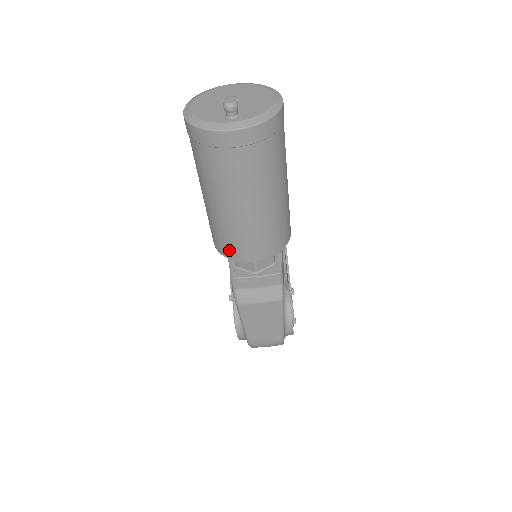
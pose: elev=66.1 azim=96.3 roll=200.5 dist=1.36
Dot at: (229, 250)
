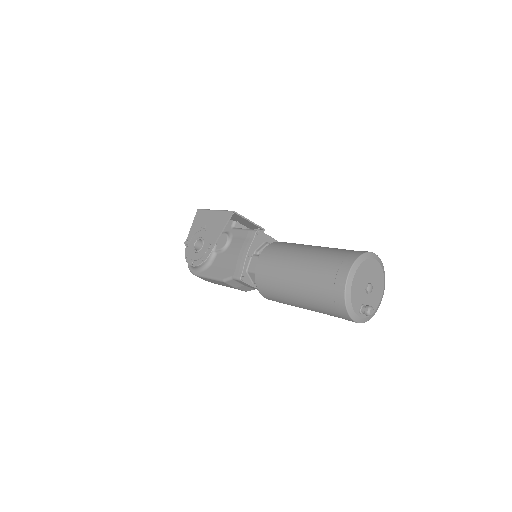
Dot at: (265, 292)
